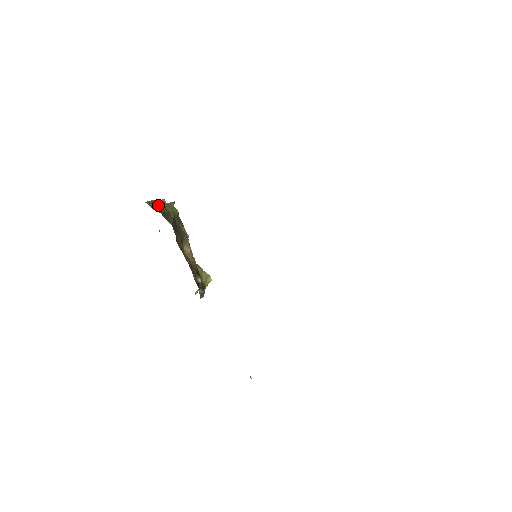
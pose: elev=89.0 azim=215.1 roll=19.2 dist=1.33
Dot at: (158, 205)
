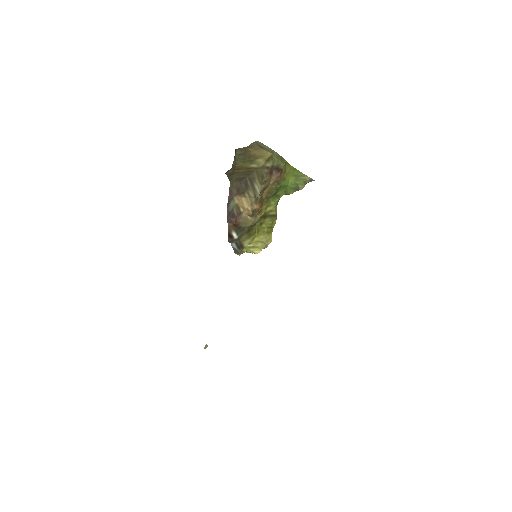
Dot at: (257, 149)
